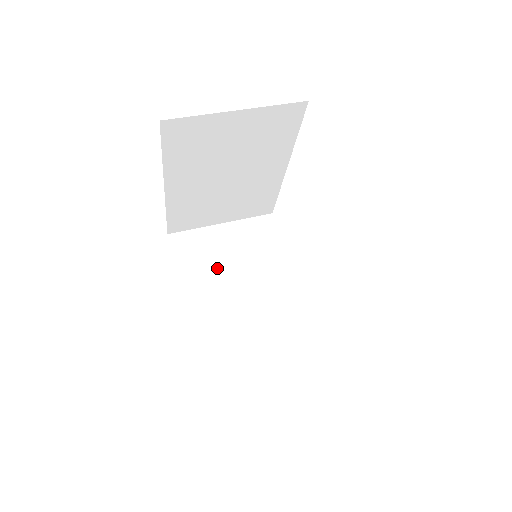
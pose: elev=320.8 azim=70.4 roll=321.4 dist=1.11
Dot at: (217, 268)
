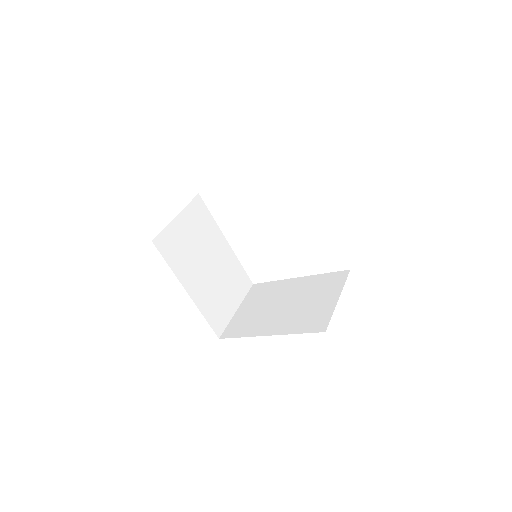
Dot at: (189, 254)
